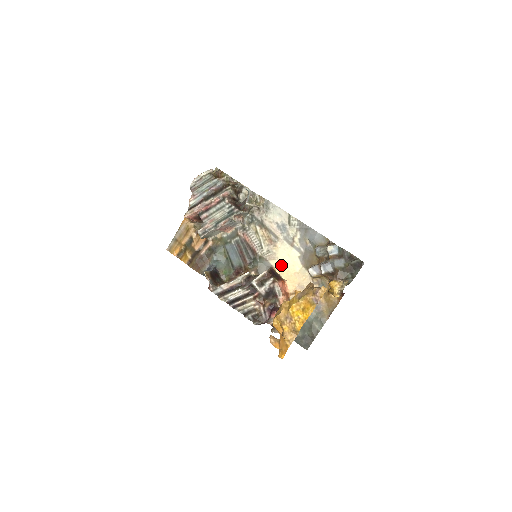
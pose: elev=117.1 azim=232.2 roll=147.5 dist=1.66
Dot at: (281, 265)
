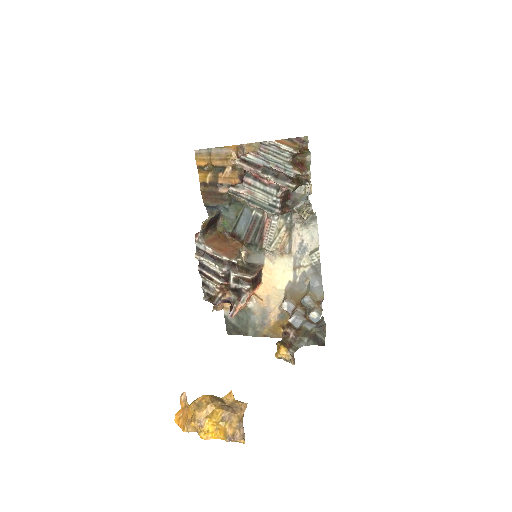
Dot at: (271, 270)
